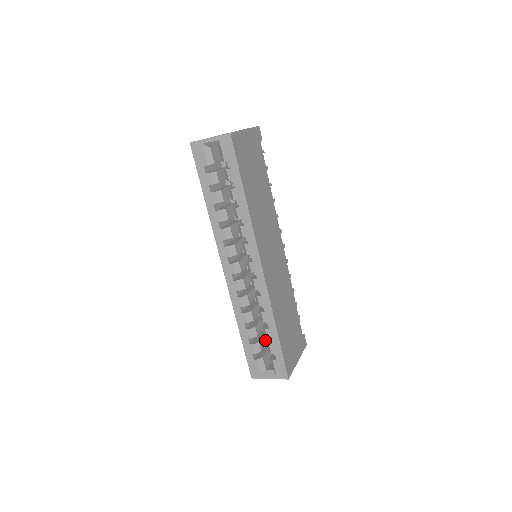
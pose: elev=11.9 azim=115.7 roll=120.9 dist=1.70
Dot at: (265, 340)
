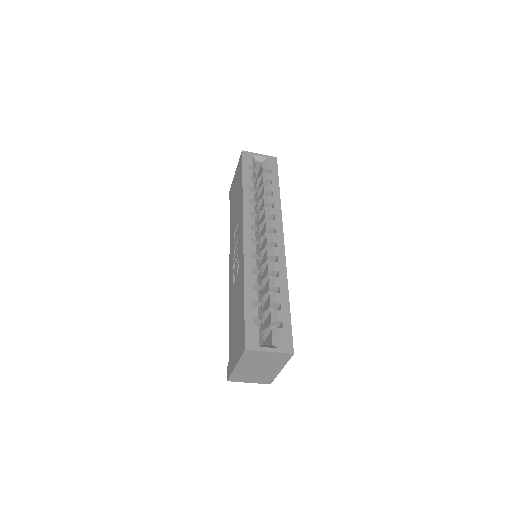
Dot at: occluded
